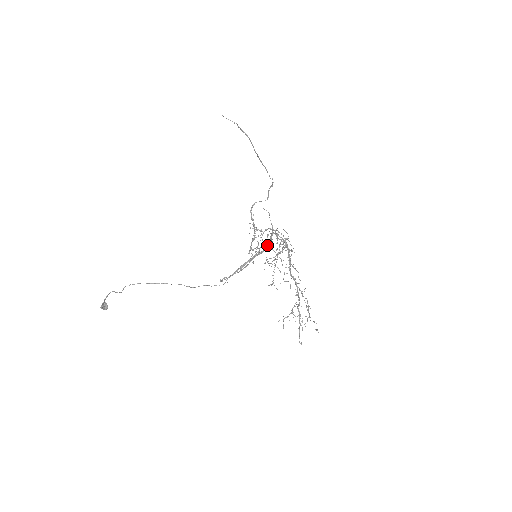
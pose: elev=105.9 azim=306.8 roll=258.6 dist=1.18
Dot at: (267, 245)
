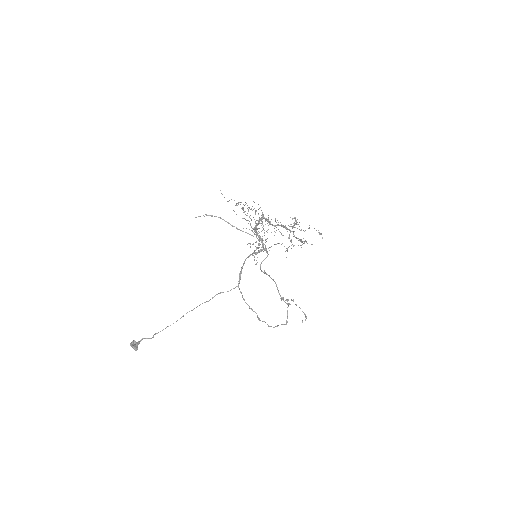
Dot at: (263, 248)
